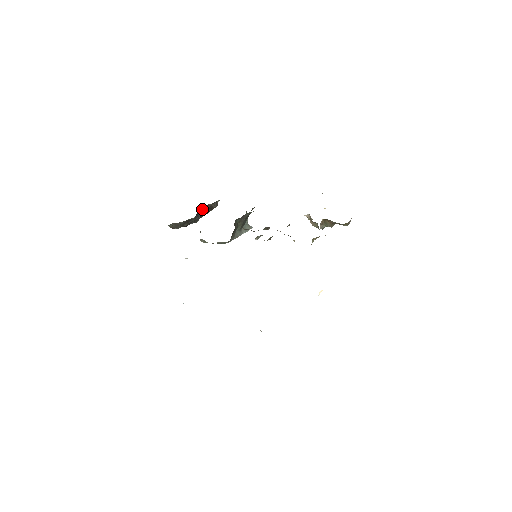
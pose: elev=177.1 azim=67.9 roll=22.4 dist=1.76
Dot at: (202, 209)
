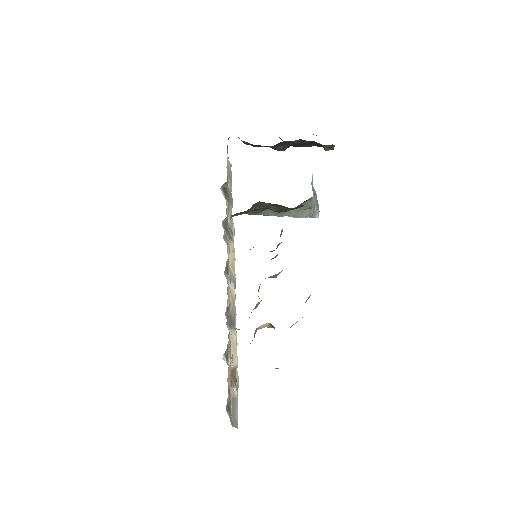
Dot at: (303, 140)
